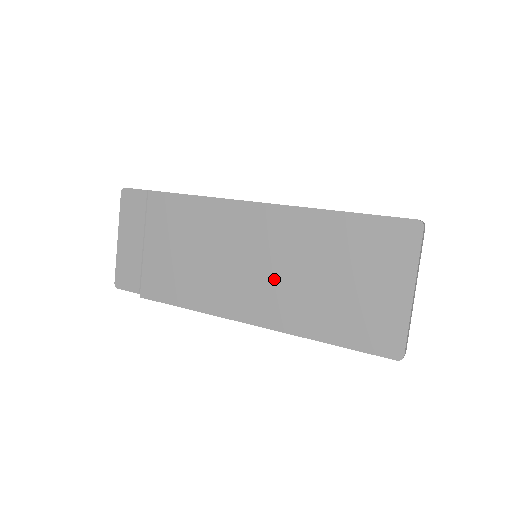
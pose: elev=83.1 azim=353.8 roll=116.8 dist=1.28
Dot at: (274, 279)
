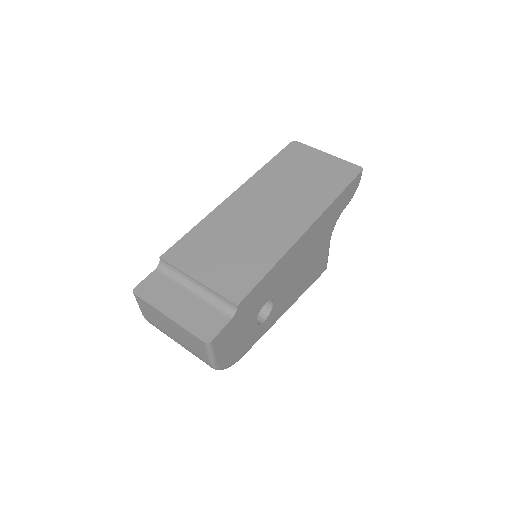
Dot at: (284, 205)
